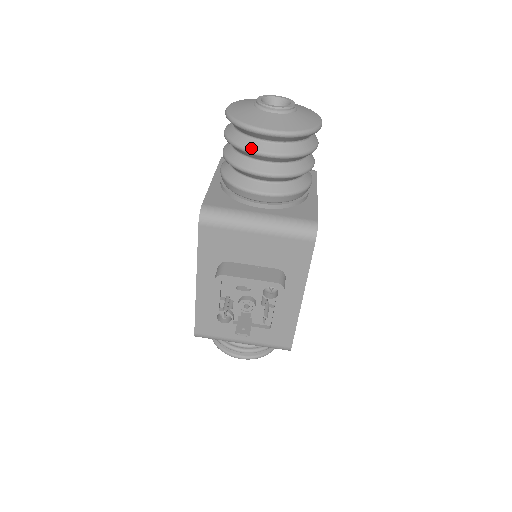
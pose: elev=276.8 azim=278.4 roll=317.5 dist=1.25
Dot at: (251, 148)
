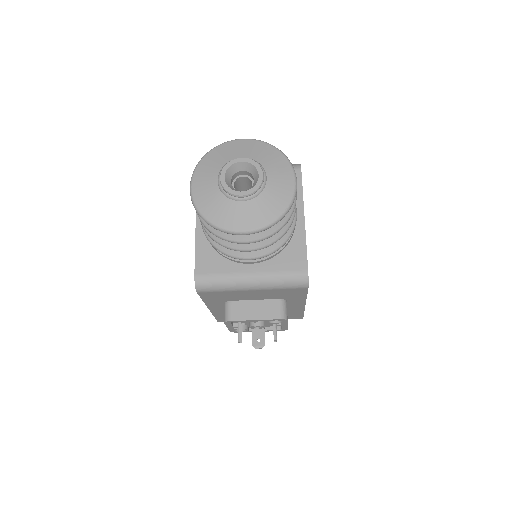
Dot at: (228, 239)
